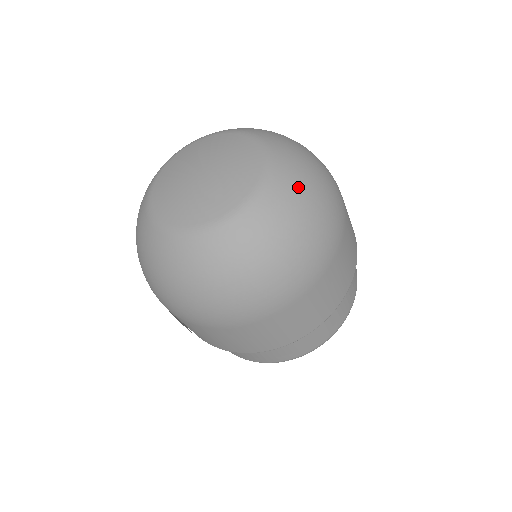
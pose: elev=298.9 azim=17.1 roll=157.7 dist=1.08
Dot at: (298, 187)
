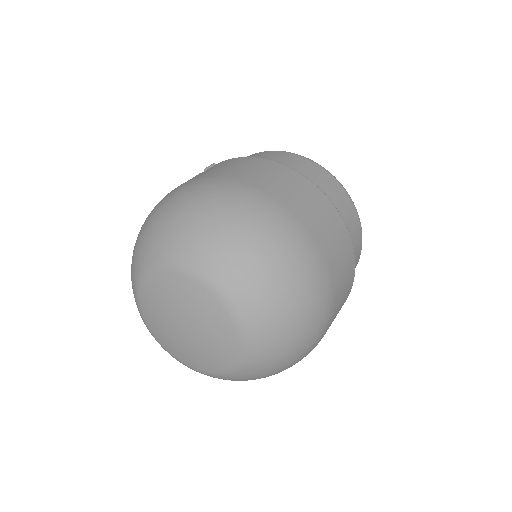
Dot at: (249, 273)
